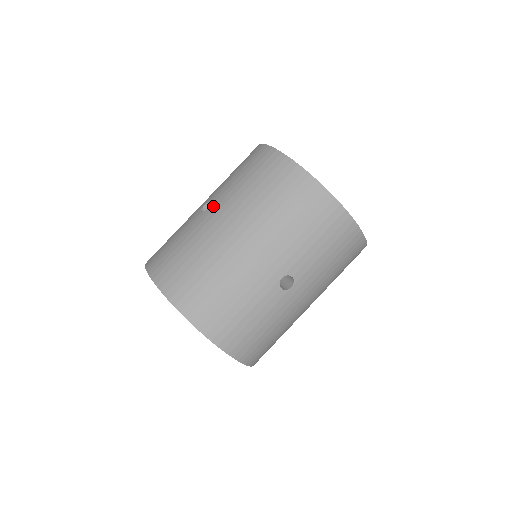
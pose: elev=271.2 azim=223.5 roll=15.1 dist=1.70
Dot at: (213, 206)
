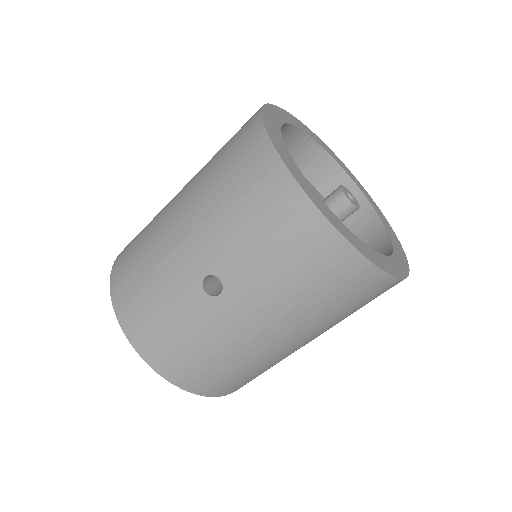
Dot at: (229, 296)
